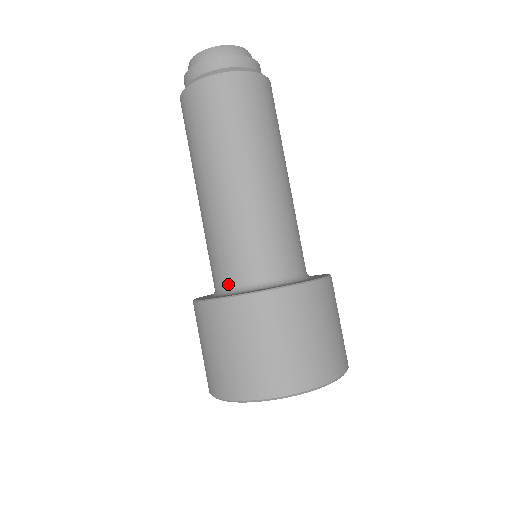
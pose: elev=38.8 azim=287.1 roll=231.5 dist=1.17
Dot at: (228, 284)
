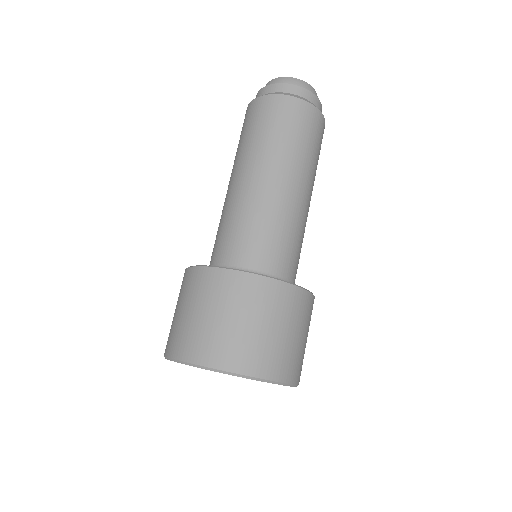
Dot at: (241, 264)
